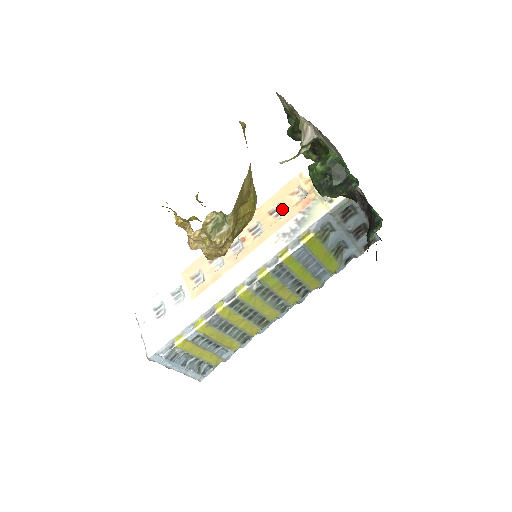
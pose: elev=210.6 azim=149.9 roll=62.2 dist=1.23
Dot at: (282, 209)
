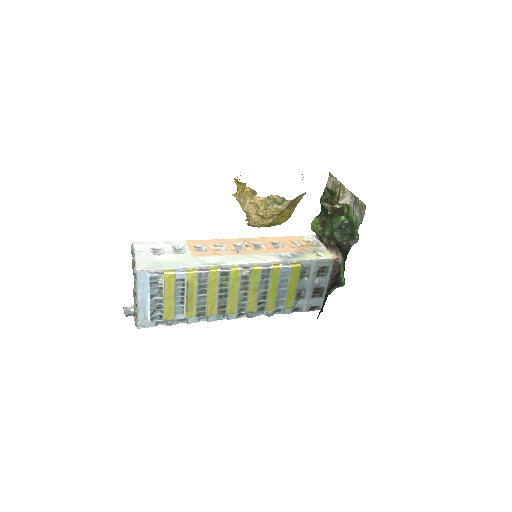
Dot at: (282, 245)
